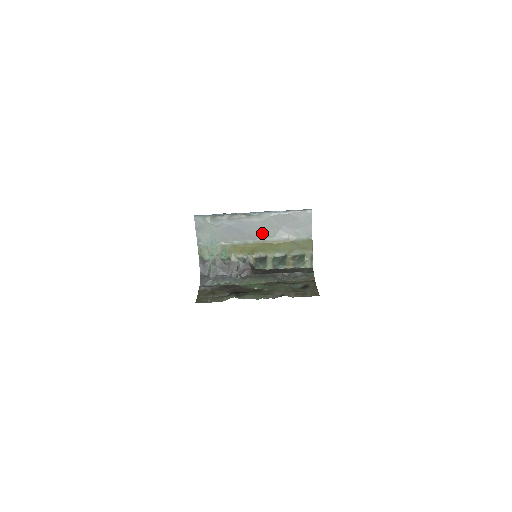
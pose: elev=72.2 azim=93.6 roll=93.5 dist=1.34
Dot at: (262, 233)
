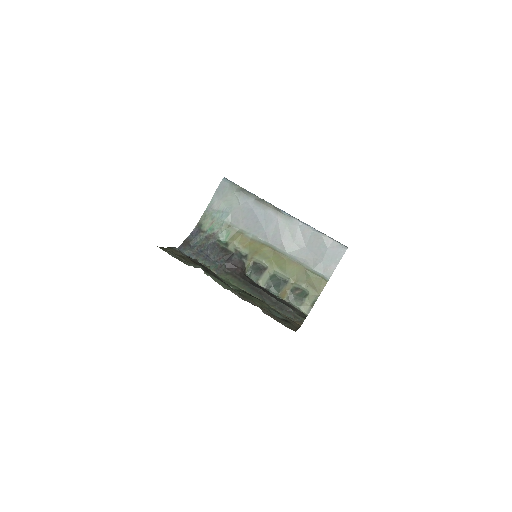
Dot at: (279, 239)
